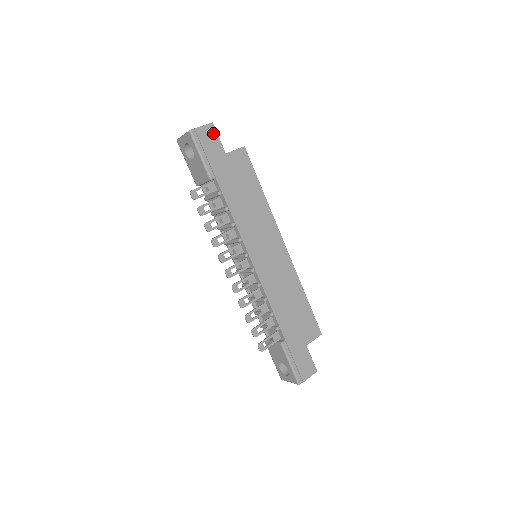
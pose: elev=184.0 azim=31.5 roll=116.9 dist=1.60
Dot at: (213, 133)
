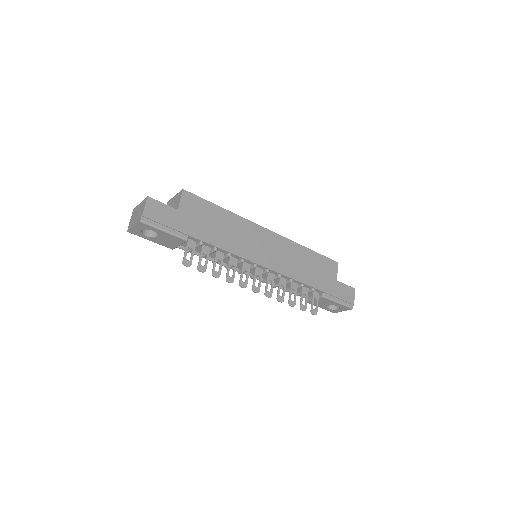
Dot at: (156, 204)
